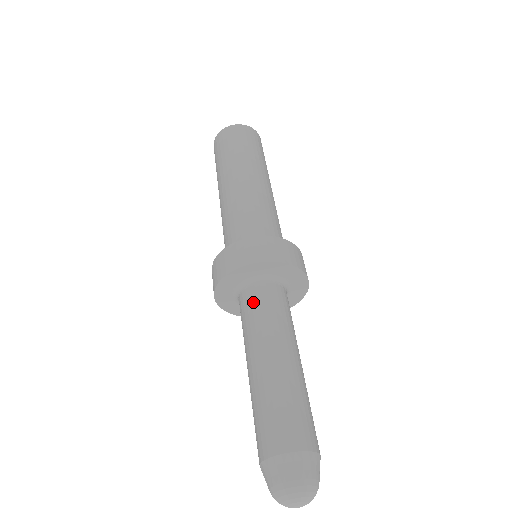
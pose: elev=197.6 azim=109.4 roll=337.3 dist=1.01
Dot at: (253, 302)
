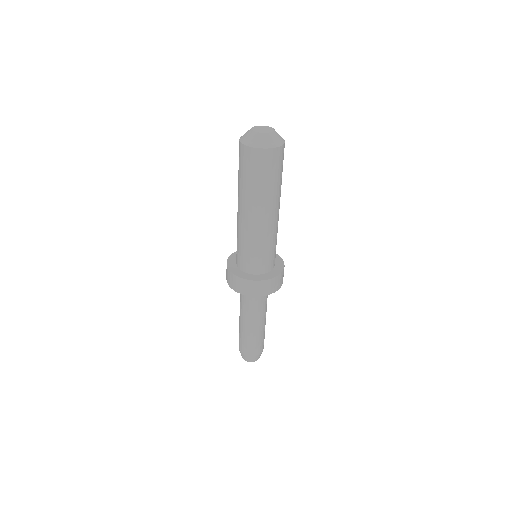
Dot at: (244, 297)
